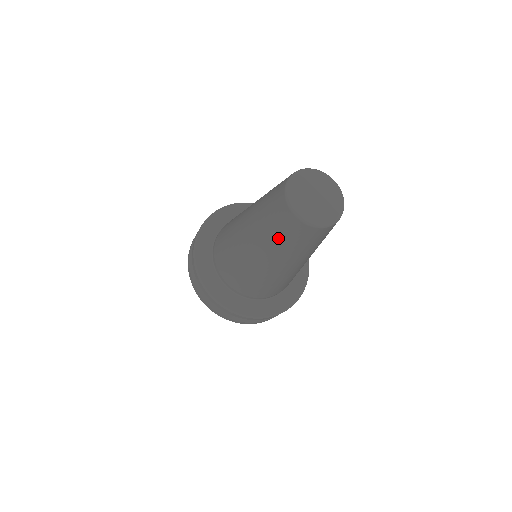
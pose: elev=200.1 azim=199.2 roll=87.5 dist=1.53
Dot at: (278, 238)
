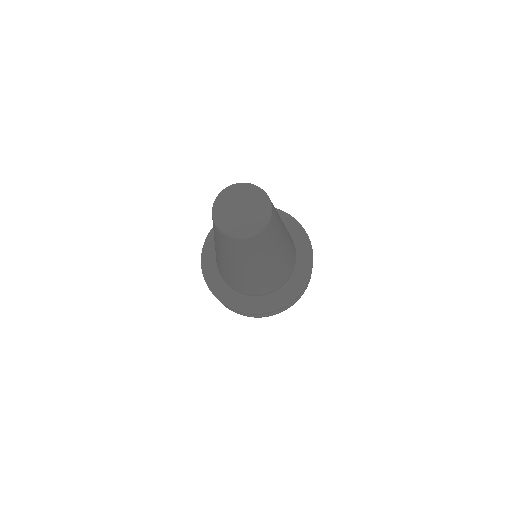
Dot at: (233, 253)
